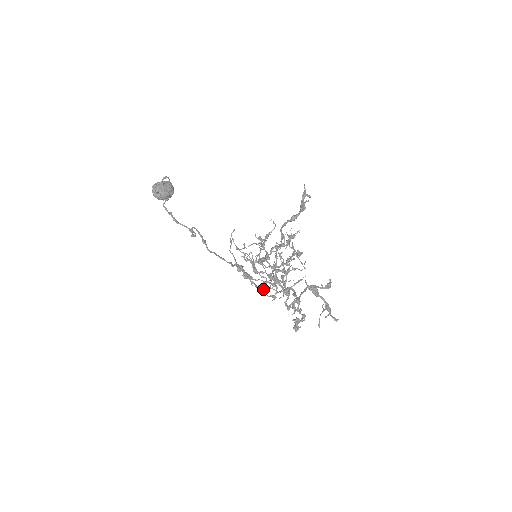
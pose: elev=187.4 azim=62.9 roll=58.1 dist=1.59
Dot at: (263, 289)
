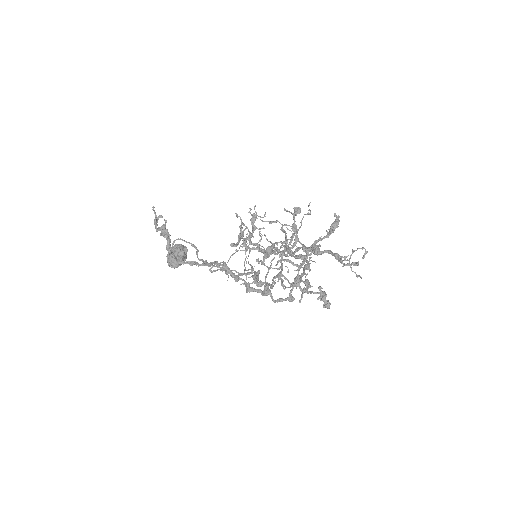
Dot at: occluded
